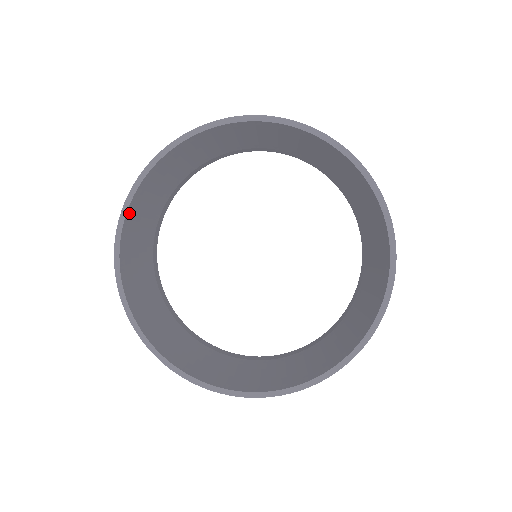
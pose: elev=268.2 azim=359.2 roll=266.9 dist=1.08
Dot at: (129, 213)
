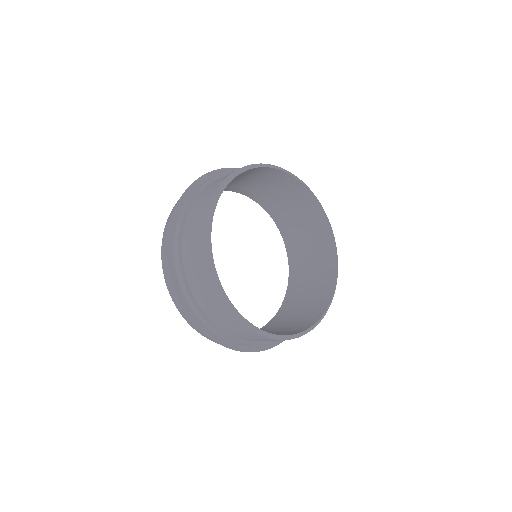
Dot at: occluded
